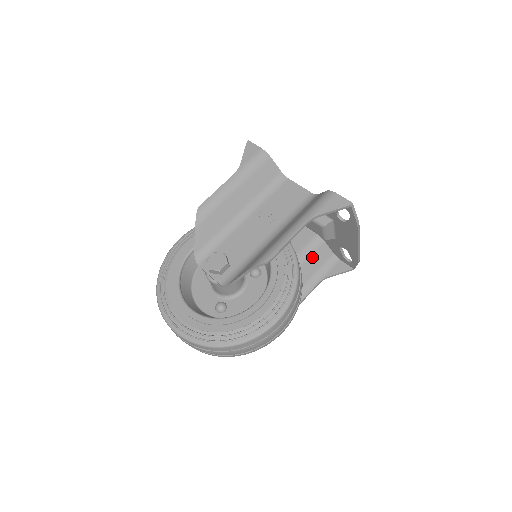
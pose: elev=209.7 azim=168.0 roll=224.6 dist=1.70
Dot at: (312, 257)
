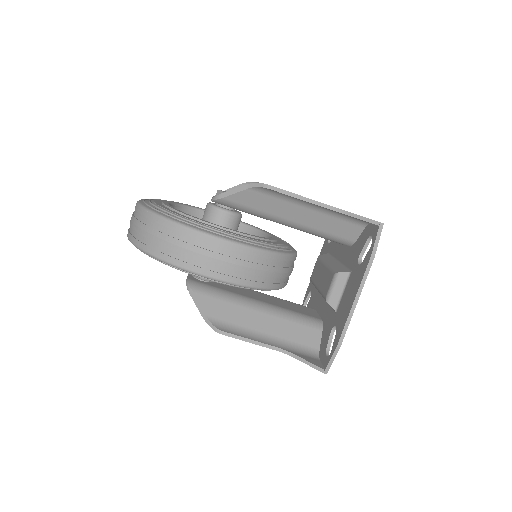
Dot at: (297, 325)
